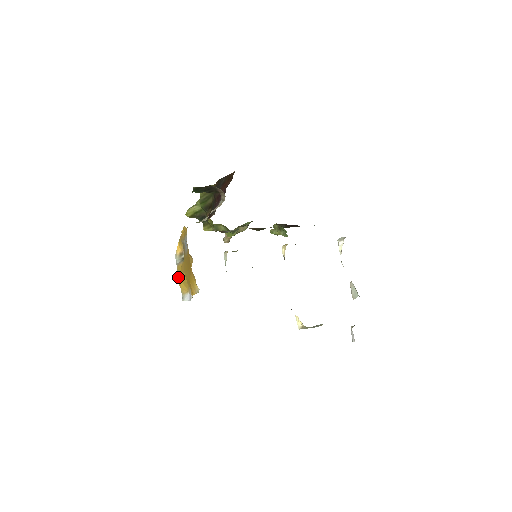
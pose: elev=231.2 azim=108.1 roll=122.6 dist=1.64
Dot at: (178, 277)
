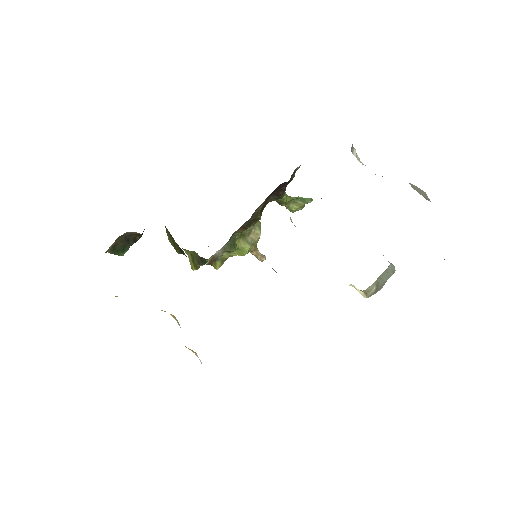
Dot at: occluded
